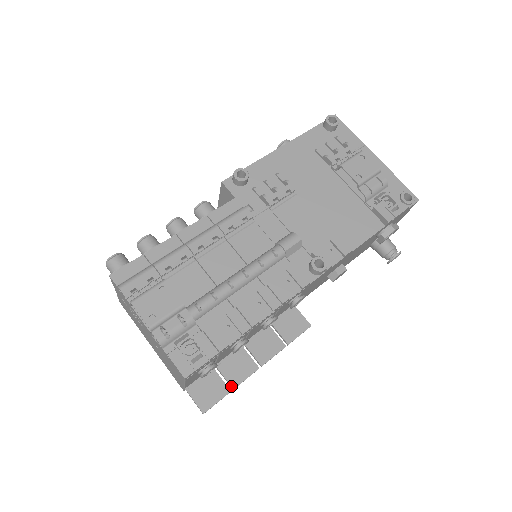
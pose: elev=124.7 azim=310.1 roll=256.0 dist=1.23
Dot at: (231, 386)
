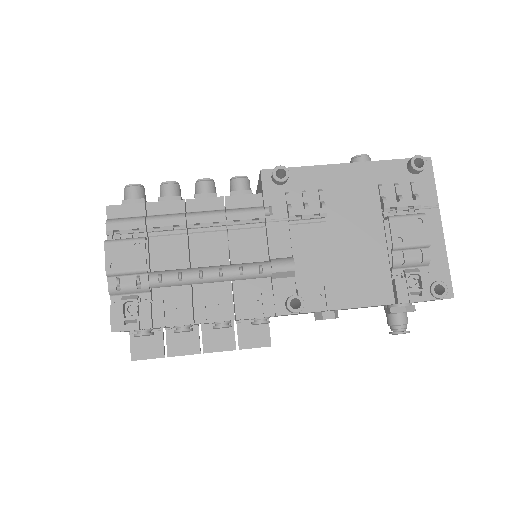
Dot at: (167, 353)
